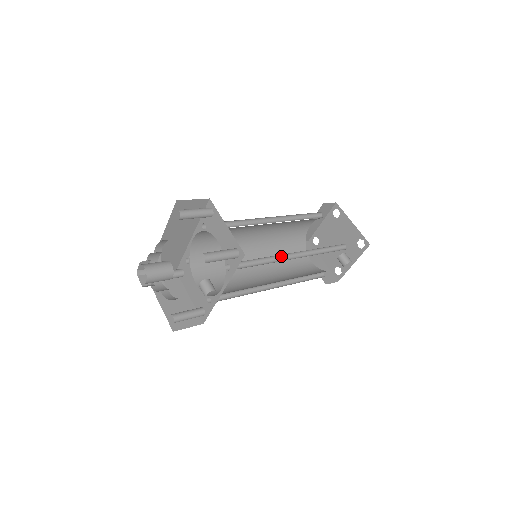
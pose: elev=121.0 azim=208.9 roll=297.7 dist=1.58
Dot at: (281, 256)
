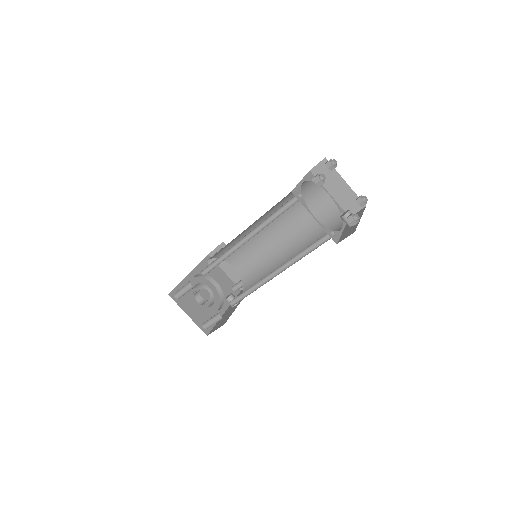
Dot at: (265, 277)
